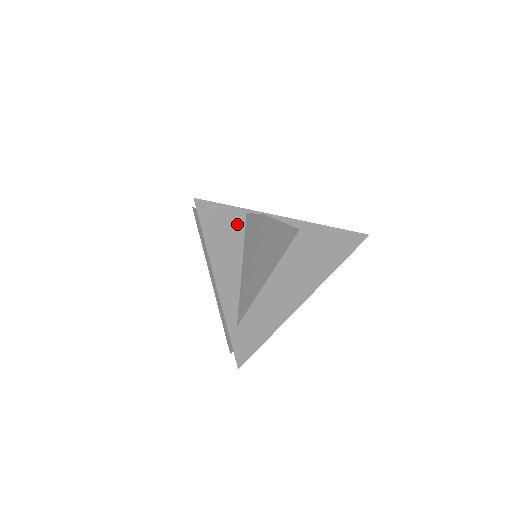
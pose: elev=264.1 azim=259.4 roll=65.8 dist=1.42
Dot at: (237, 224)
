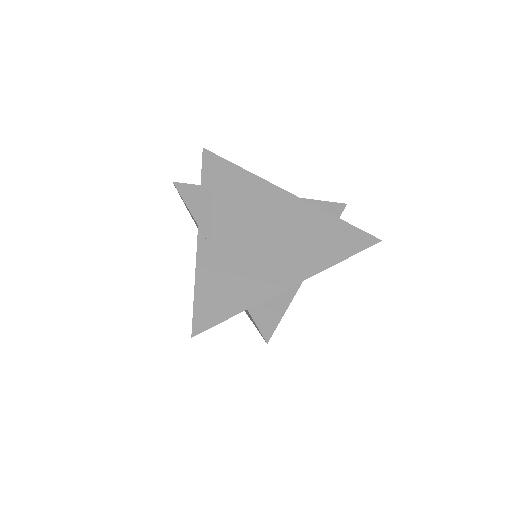
Dot at: occluded
